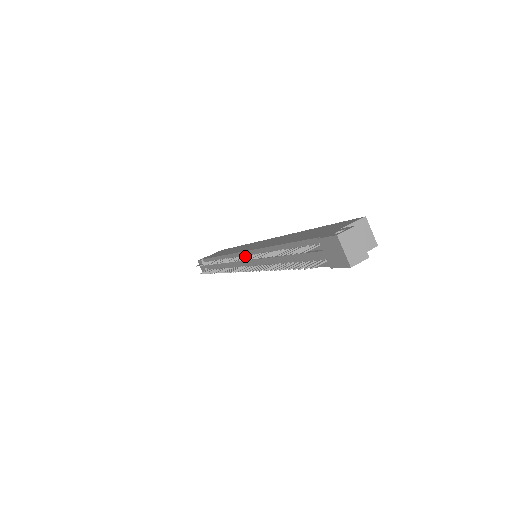
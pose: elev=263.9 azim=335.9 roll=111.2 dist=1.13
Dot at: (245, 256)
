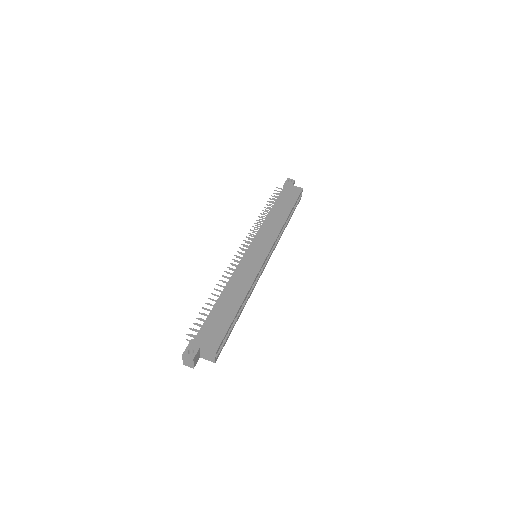
Dot at: (241, 257)
